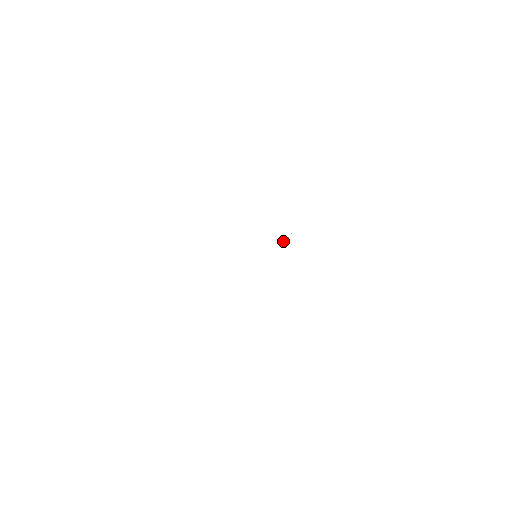
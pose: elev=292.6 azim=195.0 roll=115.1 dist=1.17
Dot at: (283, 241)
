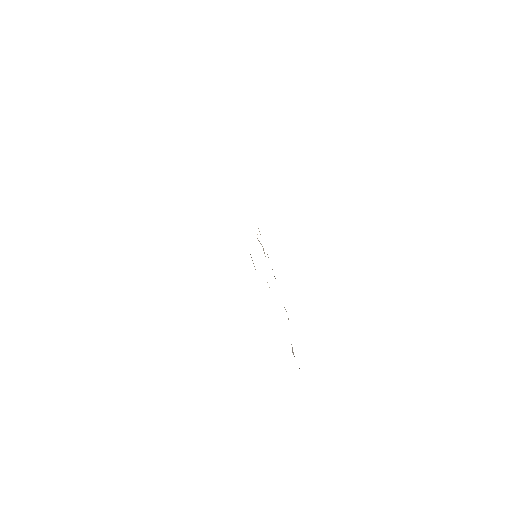
Dot at: occluded
